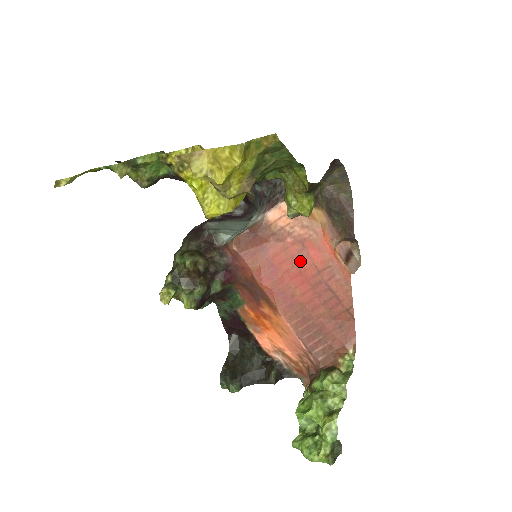
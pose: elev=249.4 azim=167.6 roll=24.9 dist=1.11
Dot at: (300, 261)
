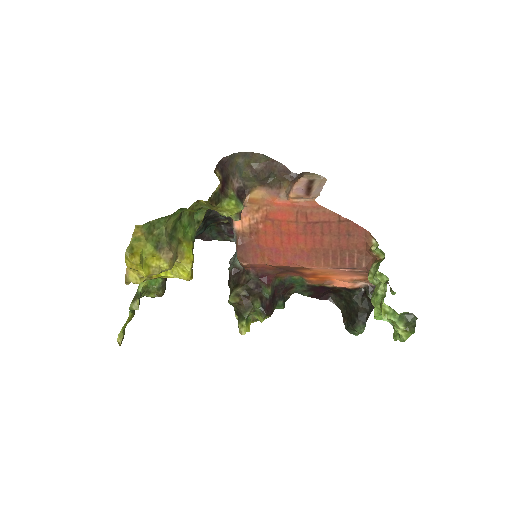
Dot at: (280, 229)
